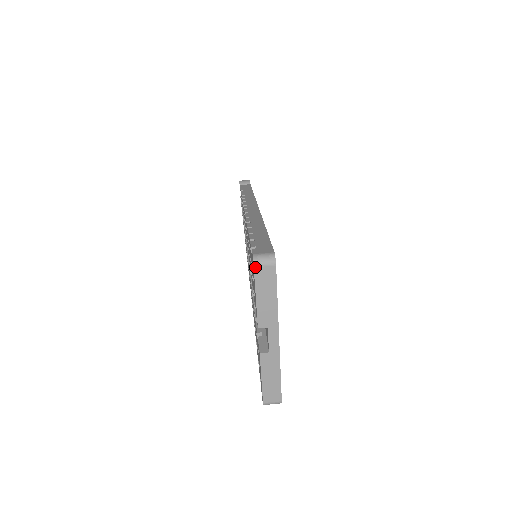
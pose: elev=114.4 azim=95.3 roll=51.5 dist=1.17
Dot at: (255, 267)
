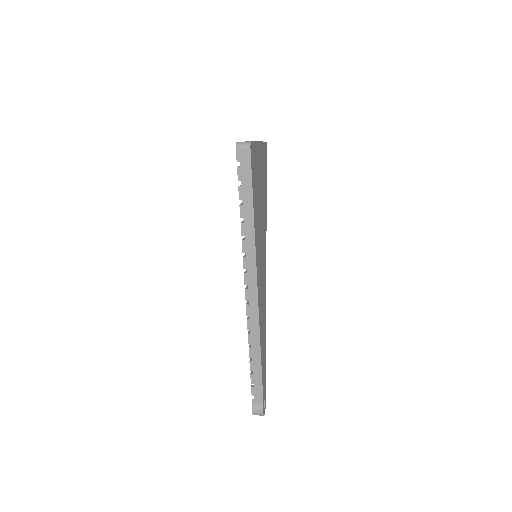
Dot at: occluded
